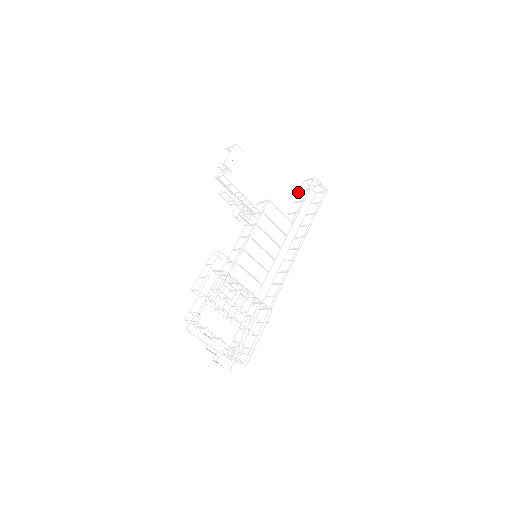
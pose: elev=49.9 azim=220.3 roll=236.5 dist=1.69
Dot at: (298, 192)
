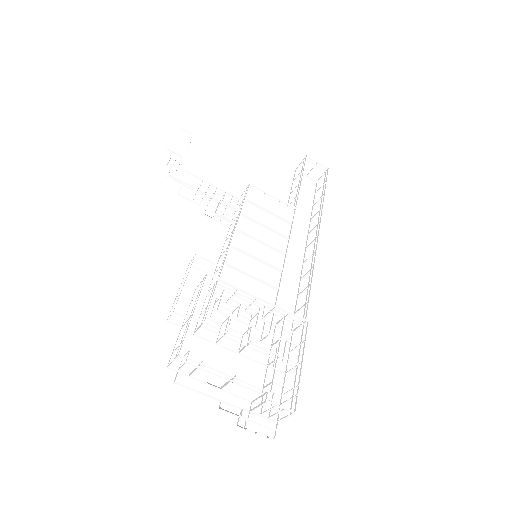
Dot at: (292, 183)
